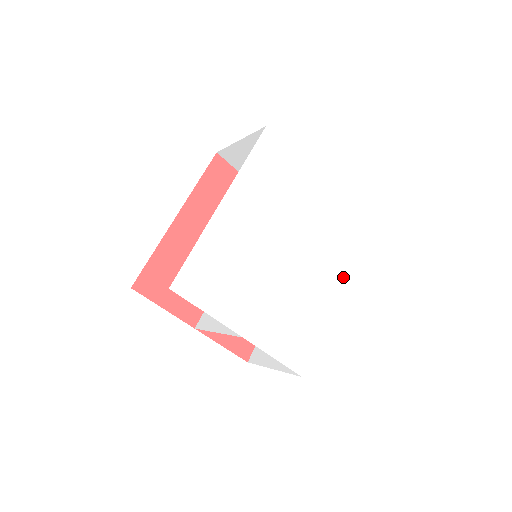
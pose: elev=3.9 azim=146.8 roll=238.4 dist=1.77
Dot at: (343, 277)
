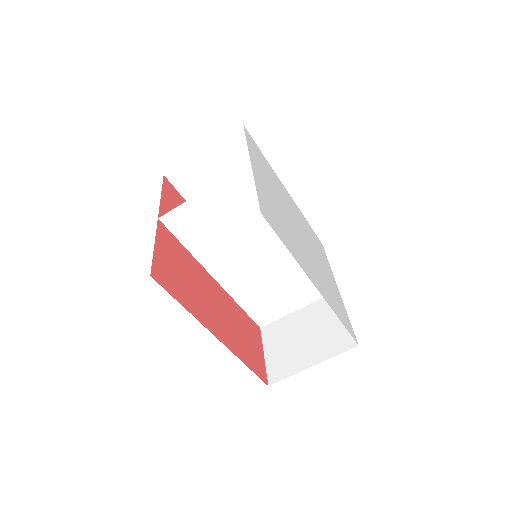
Dot at: (327, 302)
